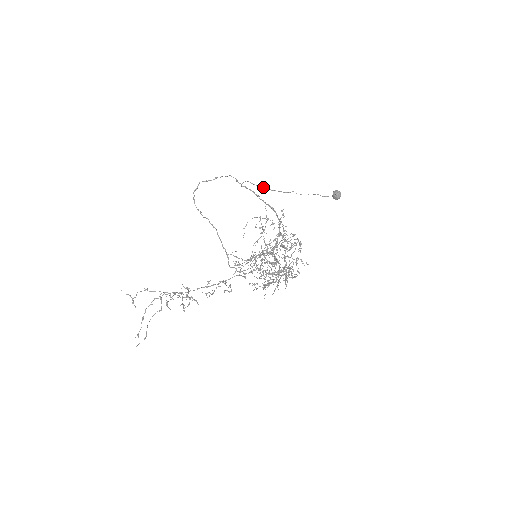
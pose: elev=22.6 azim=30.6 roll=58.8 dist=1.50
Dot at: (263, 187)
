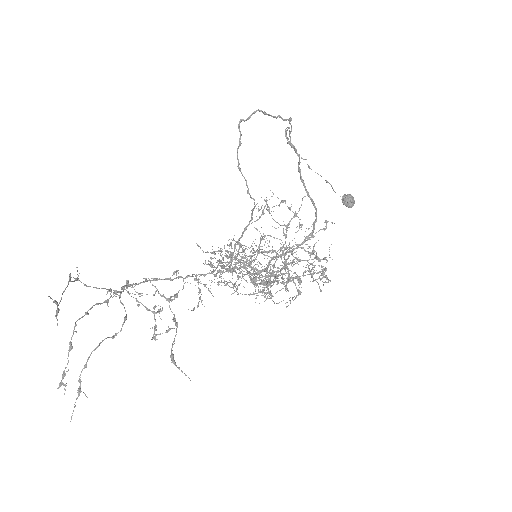
Dot at: (288, 138)
